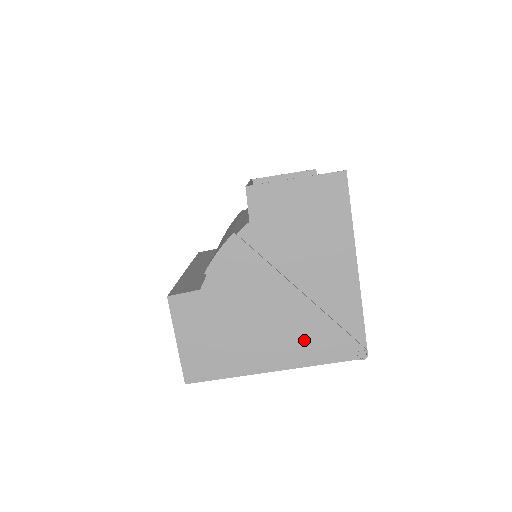
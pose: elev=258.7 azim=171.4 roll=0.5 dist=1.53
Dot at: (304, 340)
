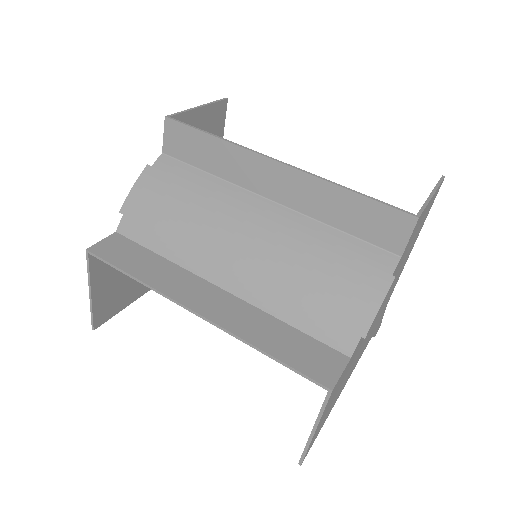
Dot at: occluded
